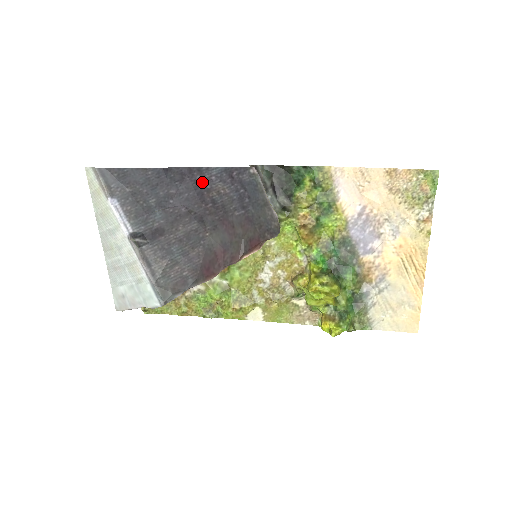
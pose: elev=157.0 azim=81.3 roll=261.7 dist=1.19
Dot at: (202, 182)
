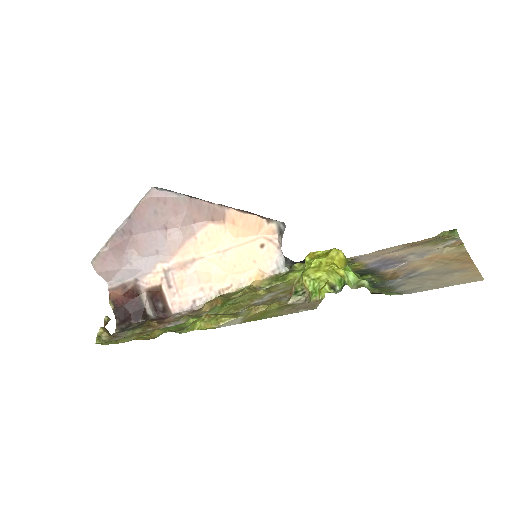
Dot at: occluded
